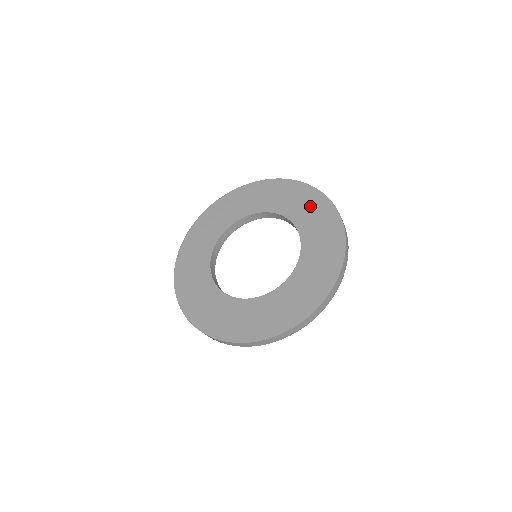
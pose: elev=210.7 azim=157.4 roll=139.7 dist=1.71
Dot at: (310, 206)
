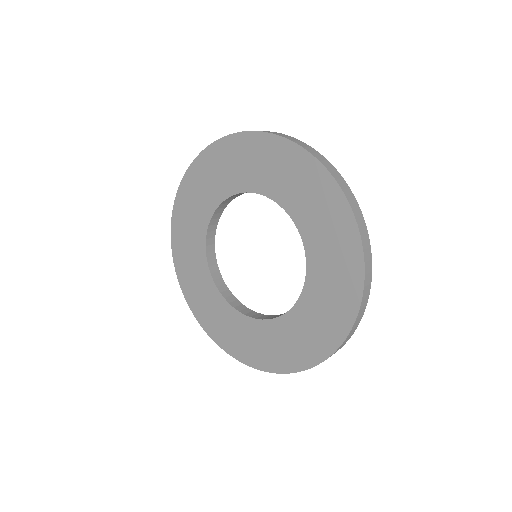
Dot at: (292, 174)
